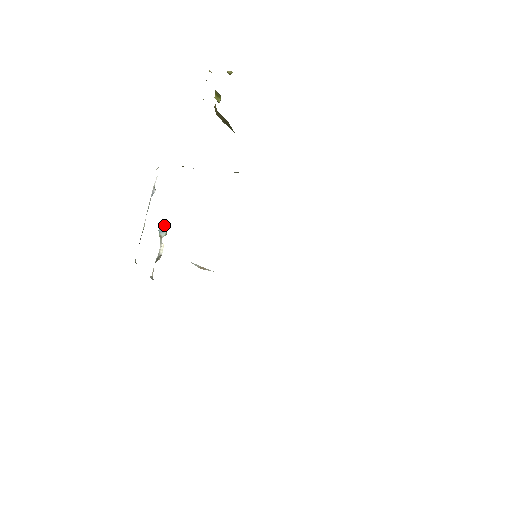
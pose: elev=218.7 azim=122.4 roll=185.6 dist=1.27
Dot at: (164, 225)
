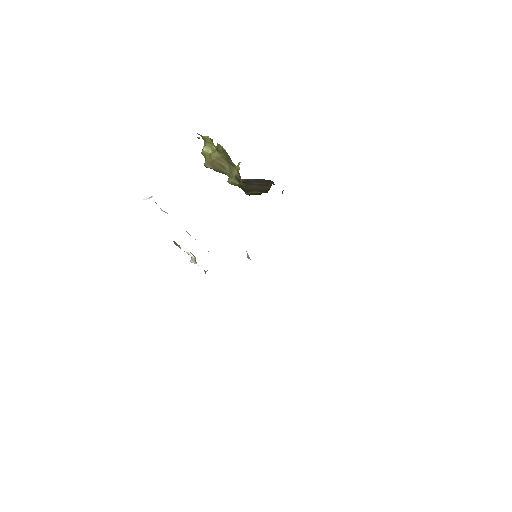
Dot at: (174, 241)
